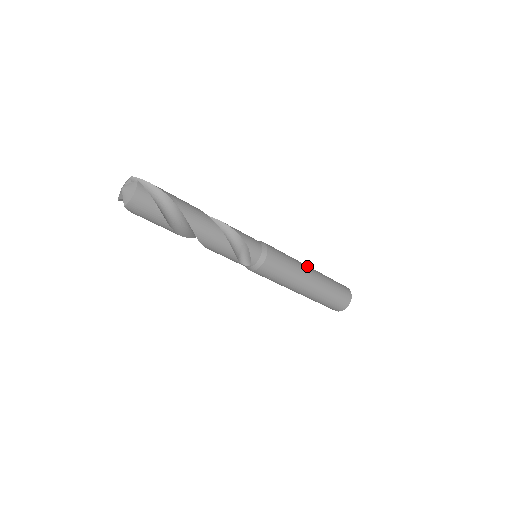
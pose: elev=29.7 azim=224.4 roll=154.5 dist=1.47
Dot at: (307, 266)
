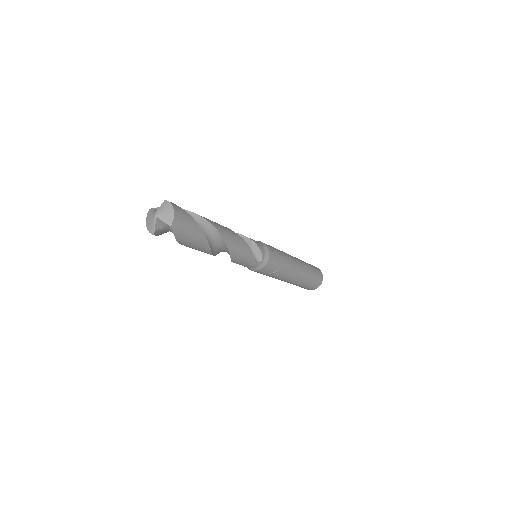
Dot at: occluded
